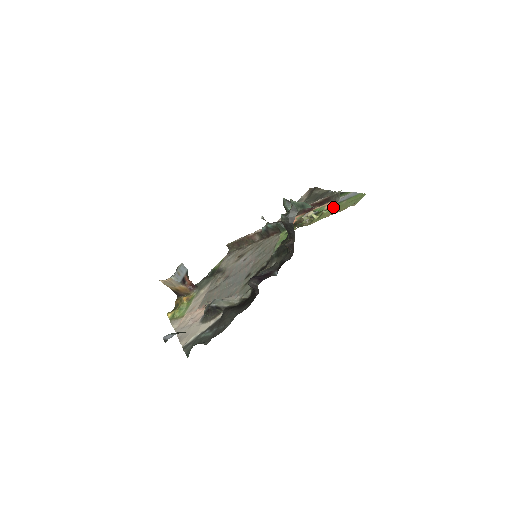
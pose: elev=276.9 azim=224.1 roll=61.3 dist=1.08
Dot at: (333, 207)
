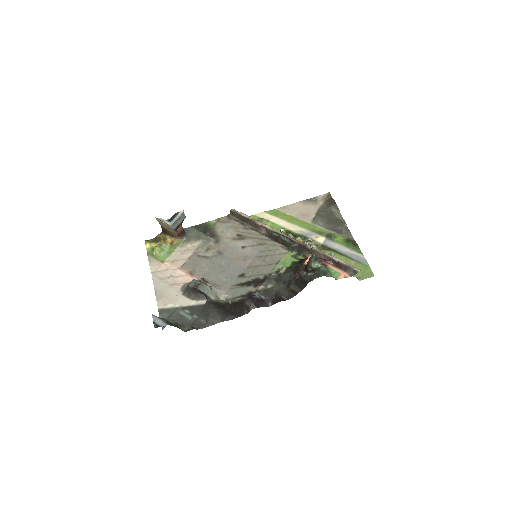
Dot at: (342, 258)
